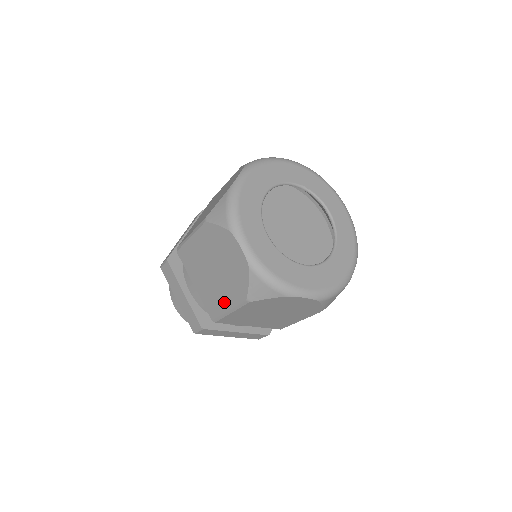
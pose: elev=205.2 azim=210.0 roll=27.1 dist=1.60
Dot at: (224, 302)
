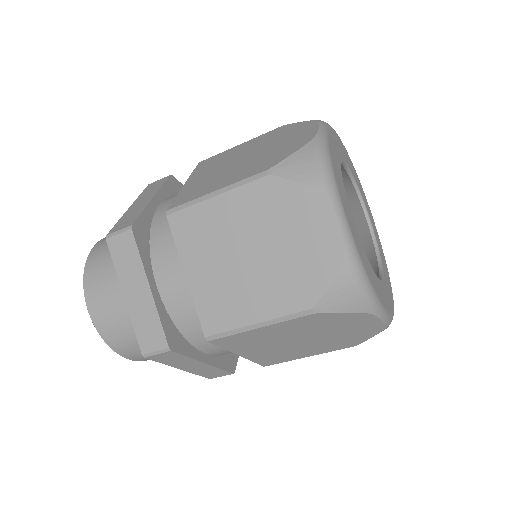
Dot at: (220, 184)
